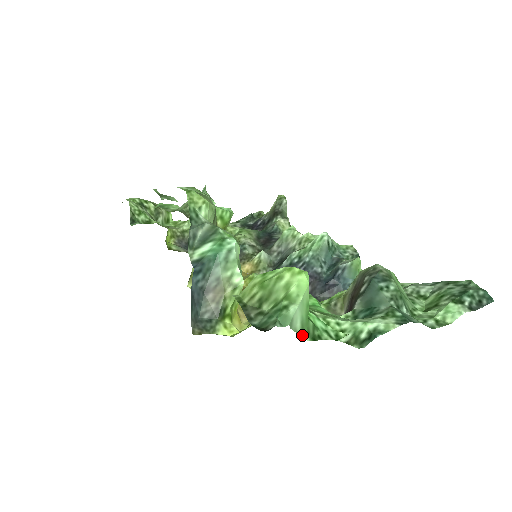
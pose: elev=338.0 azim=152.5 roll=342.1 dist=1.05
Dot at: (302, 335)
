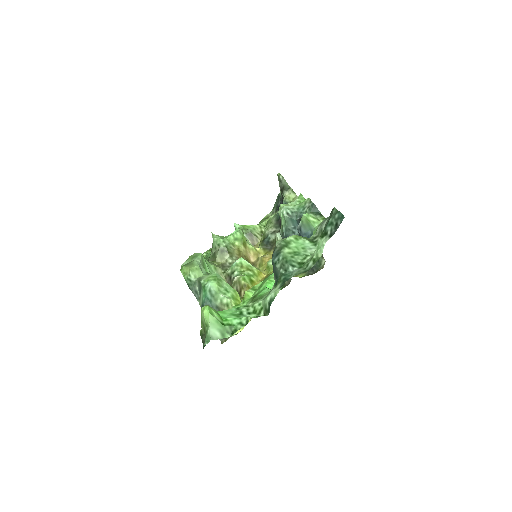
Dot at: (224, 337)
